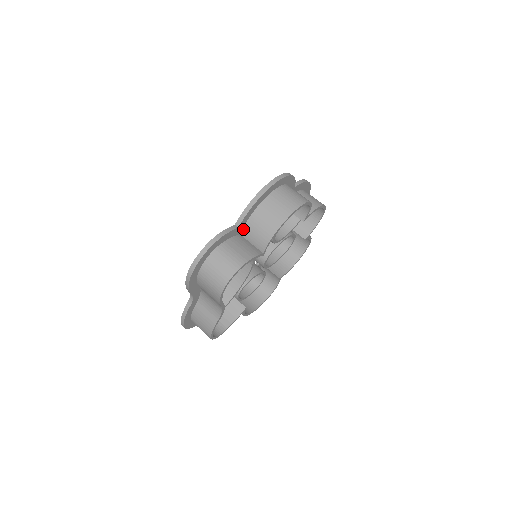
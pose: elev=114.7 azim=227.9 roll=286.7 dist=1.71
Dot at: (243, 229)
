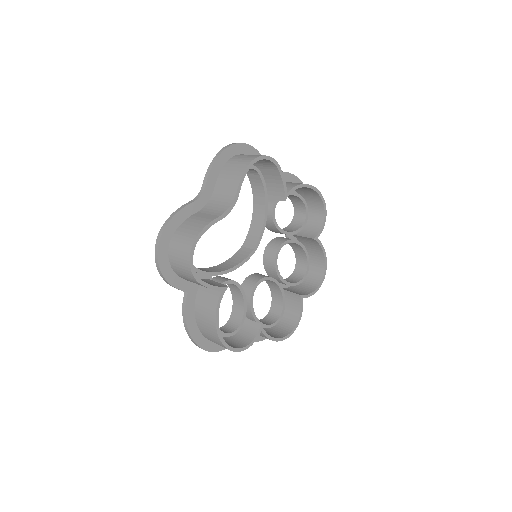
Dot at: occluded
